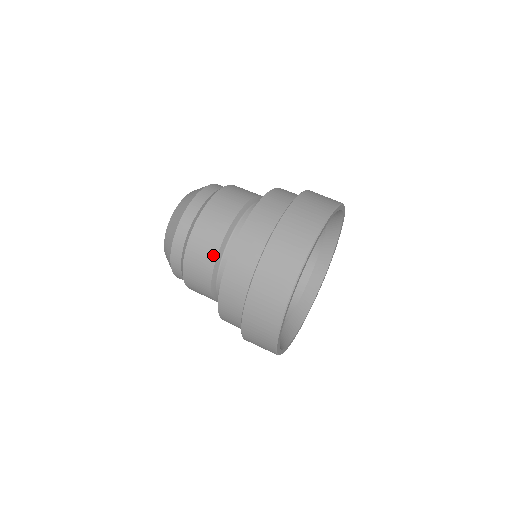
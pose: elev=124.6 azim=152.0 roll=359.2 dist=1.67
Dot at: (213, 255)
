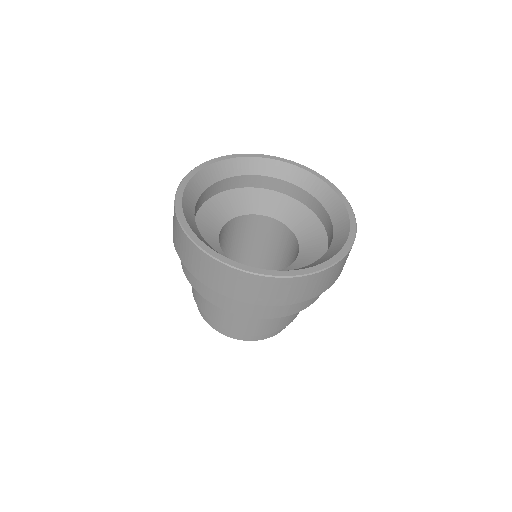
Dot at: occluded
